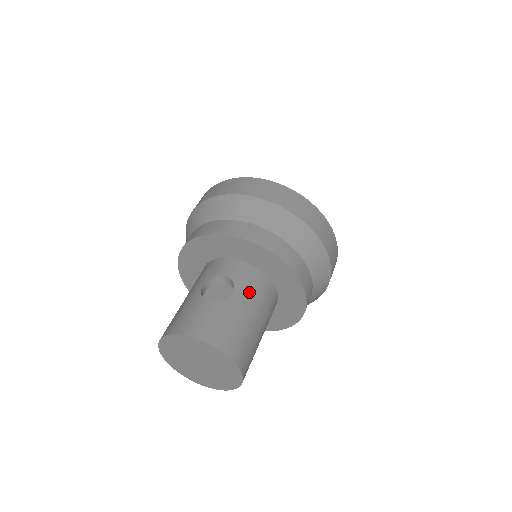
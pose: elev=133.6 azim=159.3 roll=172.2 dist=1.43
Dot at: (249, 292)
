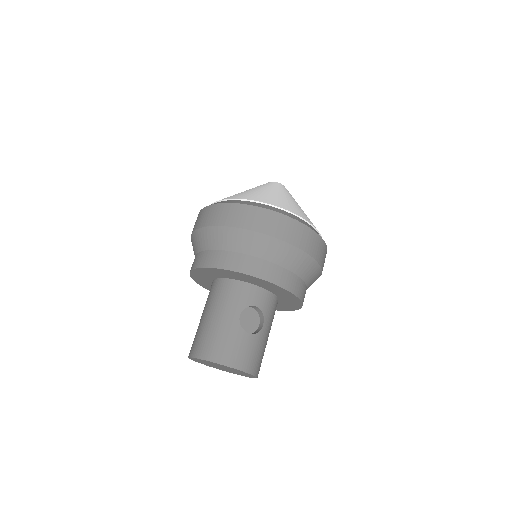
Dot at: (270, 320)
